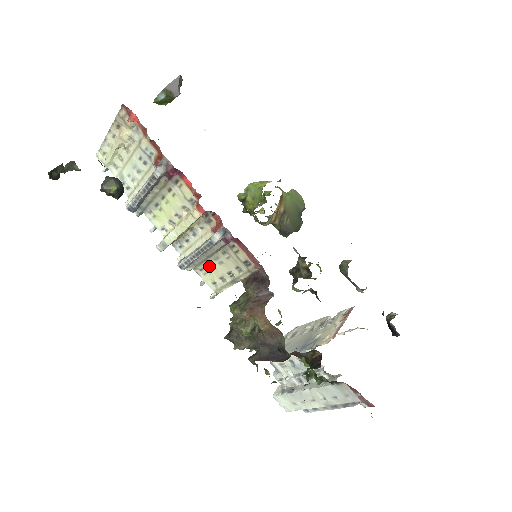
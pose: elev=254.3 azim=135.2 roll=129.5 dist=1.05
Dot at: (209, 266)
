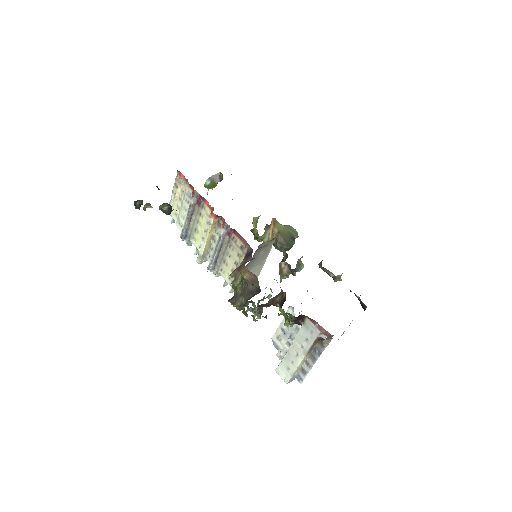
Dot at: (225, 263)
